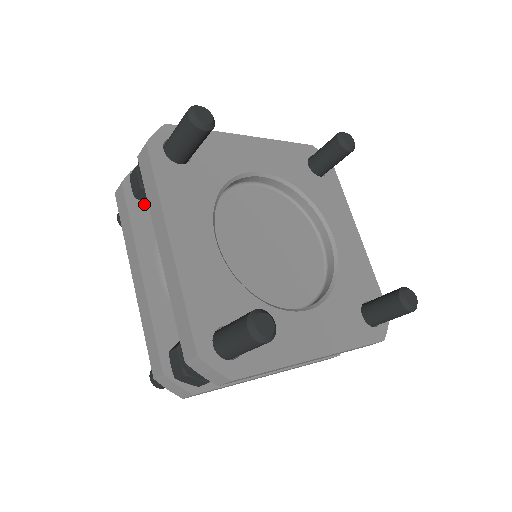
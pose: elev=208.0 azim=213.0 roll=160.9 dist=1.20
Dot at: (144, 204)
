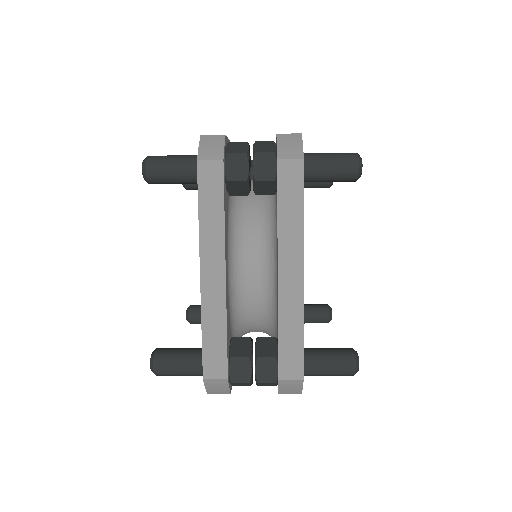
Dot at: (226, 190)
